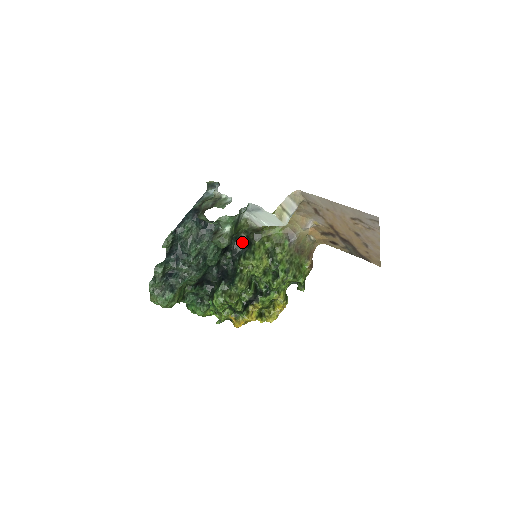
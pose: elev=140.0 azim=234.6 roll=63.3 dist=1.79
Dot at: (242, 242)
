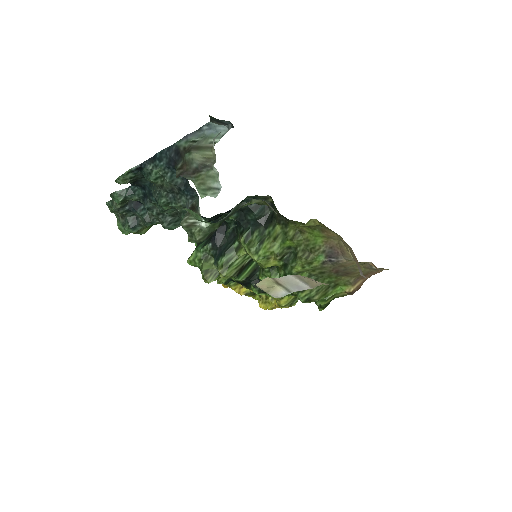
Dot at: (260, 209)
